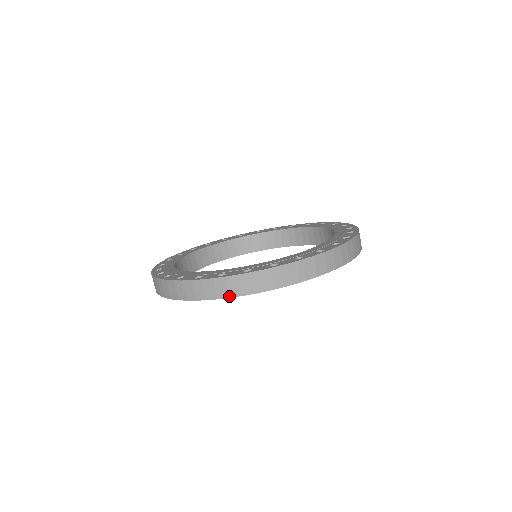
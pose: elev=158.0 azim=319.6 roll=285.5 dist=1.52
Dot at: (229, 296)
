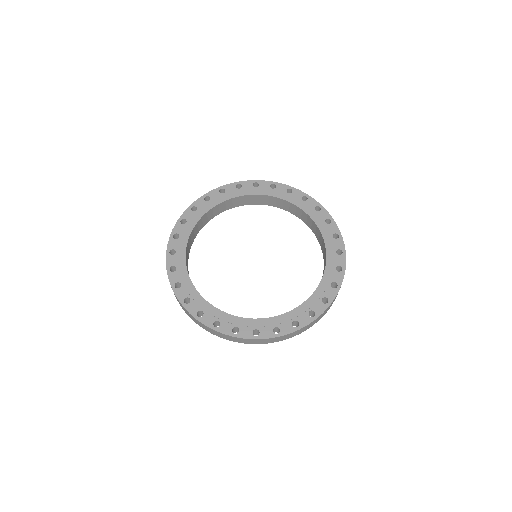
Dot at: occluded
